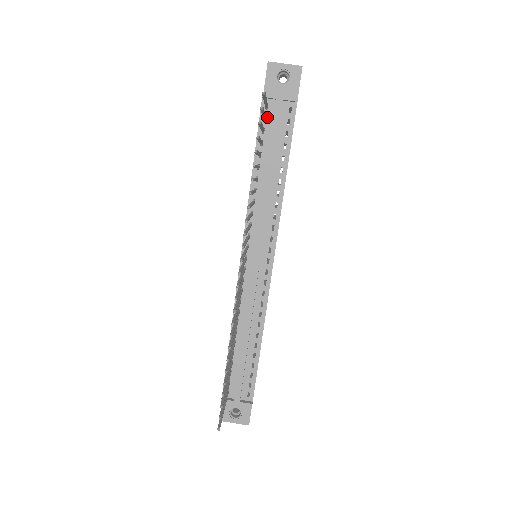
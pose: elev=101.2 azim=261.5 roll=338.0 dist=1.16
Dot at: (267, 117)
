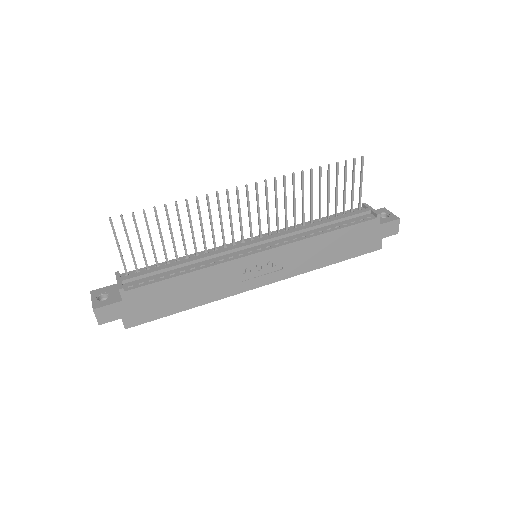
Dot at: occluded
